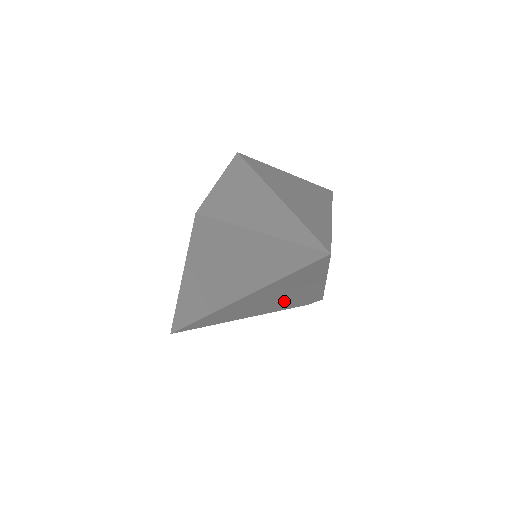
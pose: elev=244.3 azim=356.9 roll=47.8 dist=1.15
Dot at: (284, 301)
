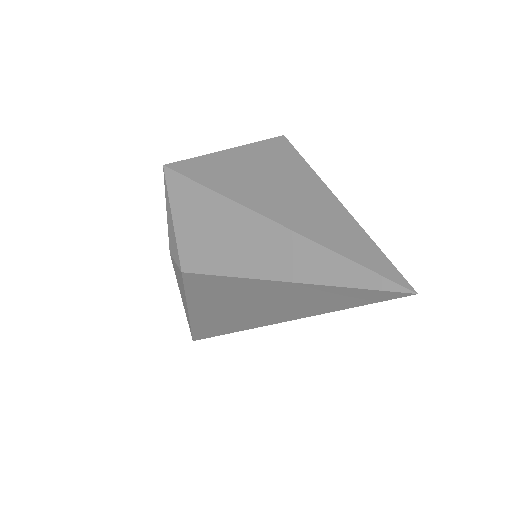
Dot at: occluded
